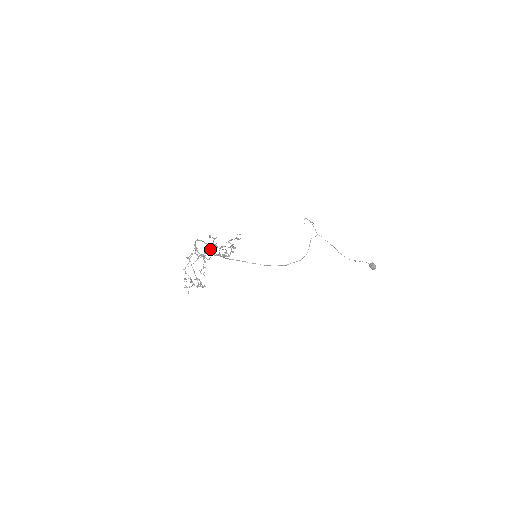
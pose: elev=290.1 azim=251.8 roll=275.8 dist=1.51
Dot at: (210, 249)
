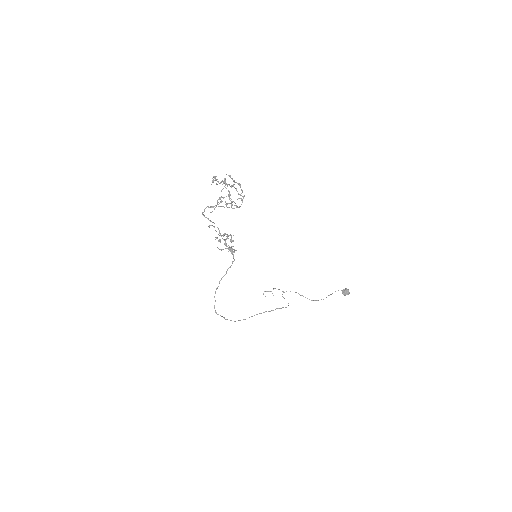
Dot at: occluded
